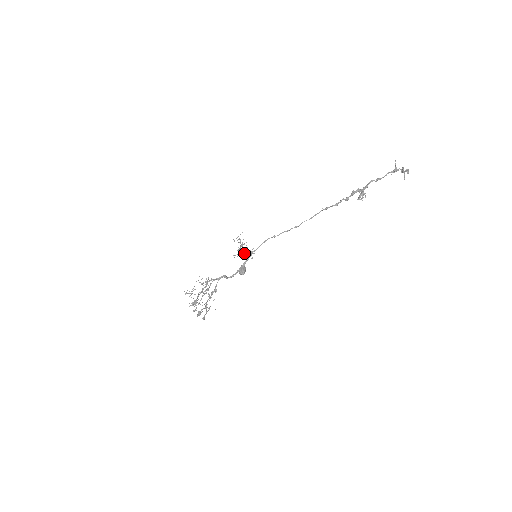
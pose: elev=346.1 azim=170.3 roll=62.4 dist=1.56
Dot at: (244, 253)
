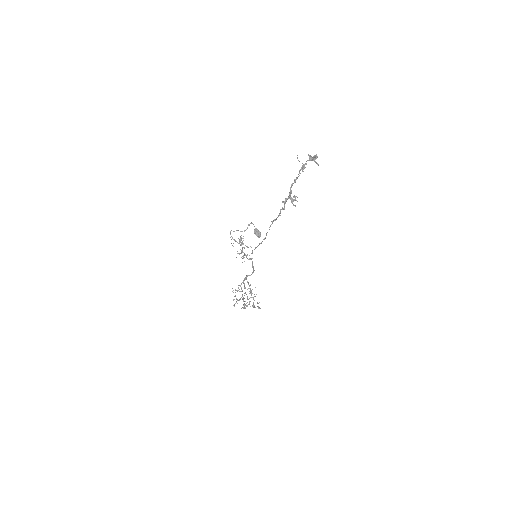
Dot at: (246, 256)
